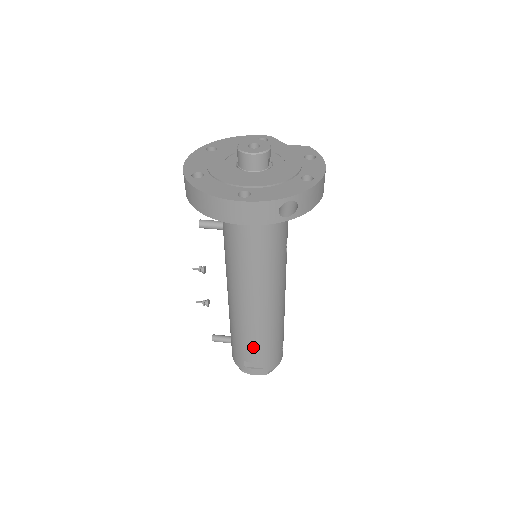
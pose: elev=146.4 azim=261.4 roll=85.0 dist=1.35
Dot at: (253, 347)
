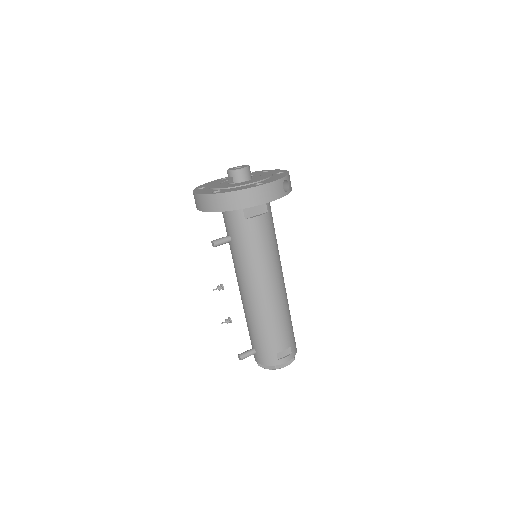
Dot at: (281, 333)
